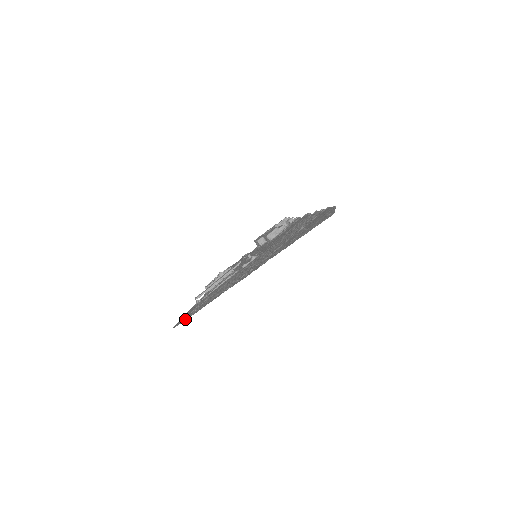
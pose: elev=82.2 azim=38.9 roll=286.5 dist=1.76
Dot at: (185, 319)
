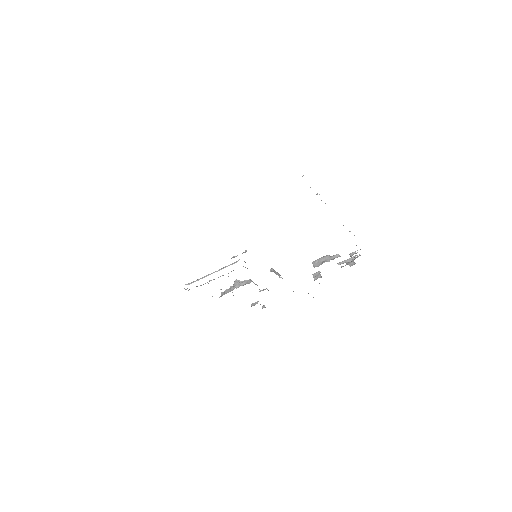
Dot at: occluded
